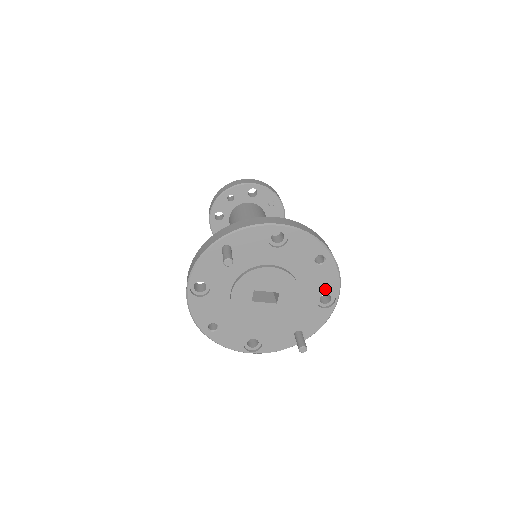
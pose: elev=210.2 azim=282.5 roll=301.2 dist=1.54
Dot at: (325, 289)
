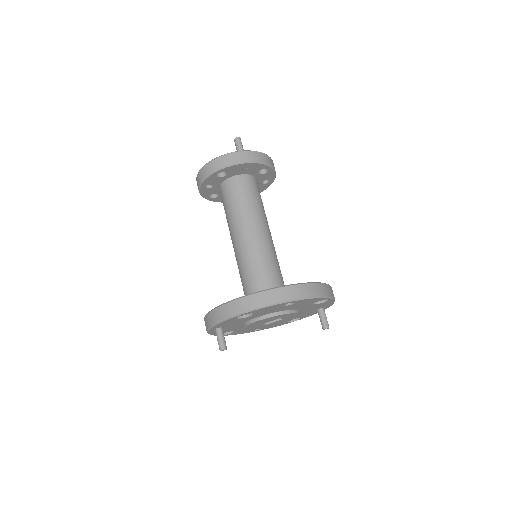
Dot at: (313, 302)
